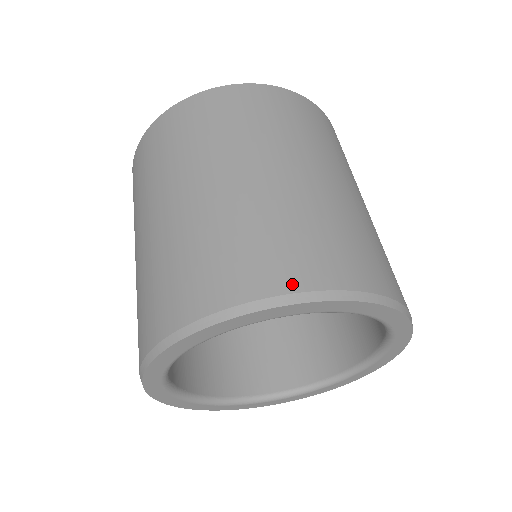
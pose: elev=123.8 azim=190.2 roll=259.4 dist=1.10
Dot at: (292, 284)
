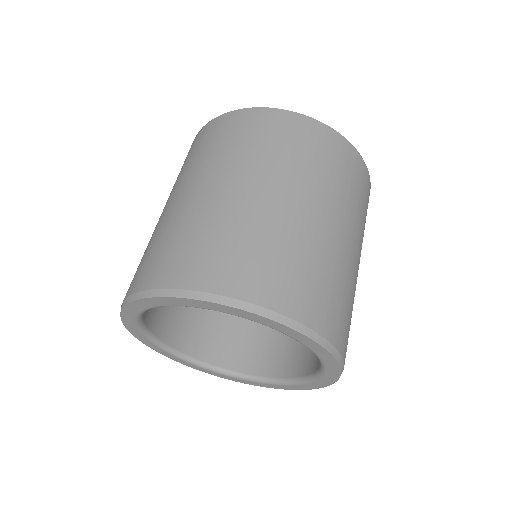
Dot at: (201, 284)
